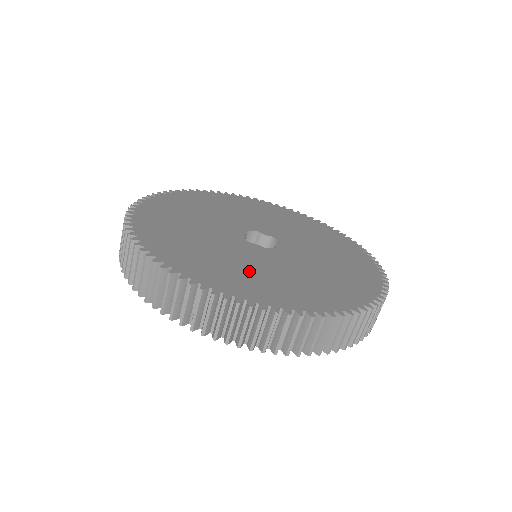
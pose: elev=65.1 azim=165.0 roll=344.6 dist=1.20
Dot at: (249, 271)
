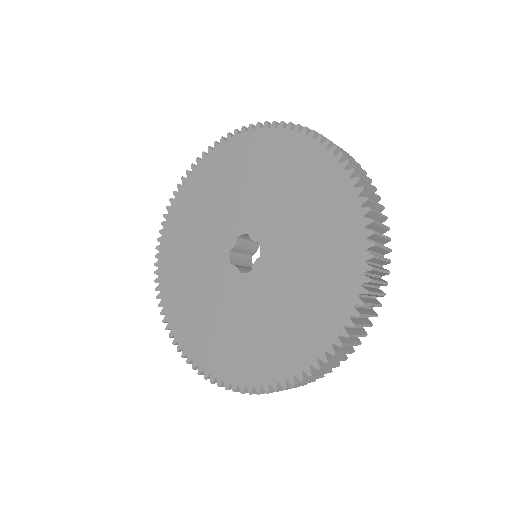
Dot at: (213, 322)
